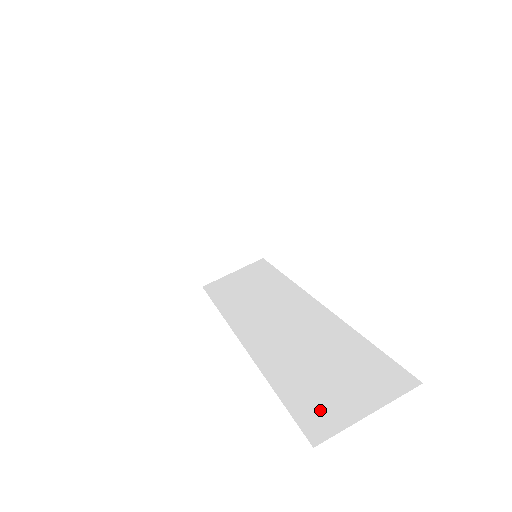
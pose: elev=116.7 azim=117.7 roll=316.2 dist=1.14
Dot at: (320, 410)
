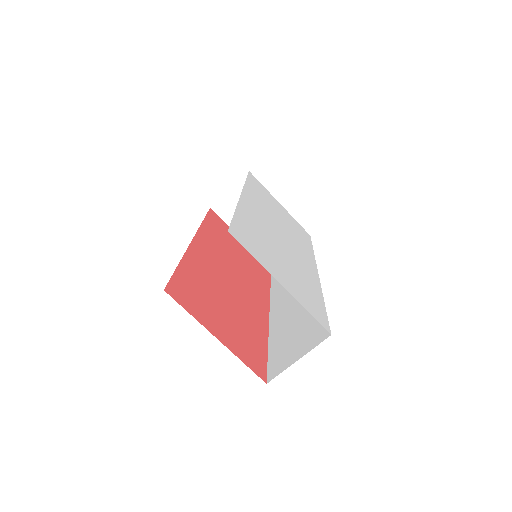
Dot at: (280, 359)
